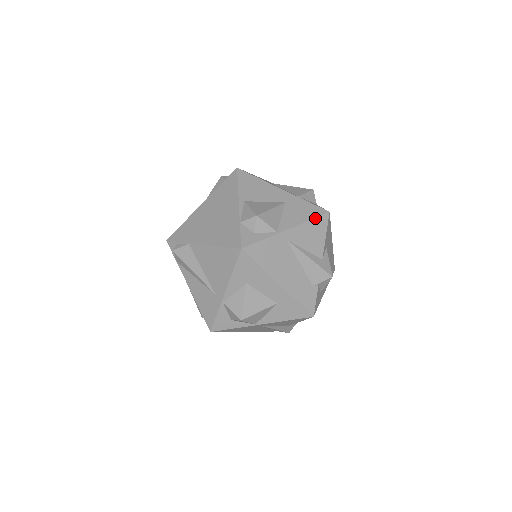
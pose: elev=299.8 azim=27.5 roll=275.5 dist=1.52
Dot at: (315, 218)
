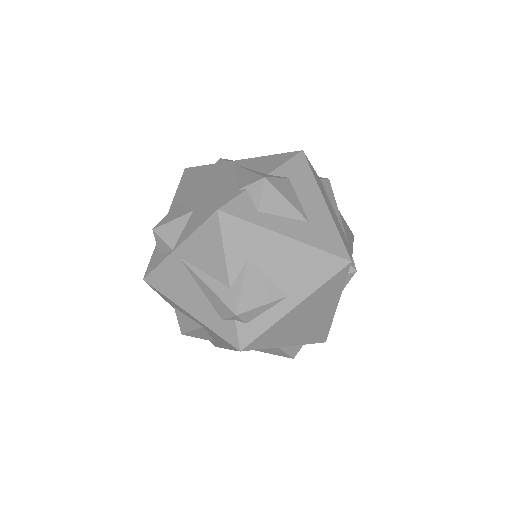
Dot at: (280, 154)
